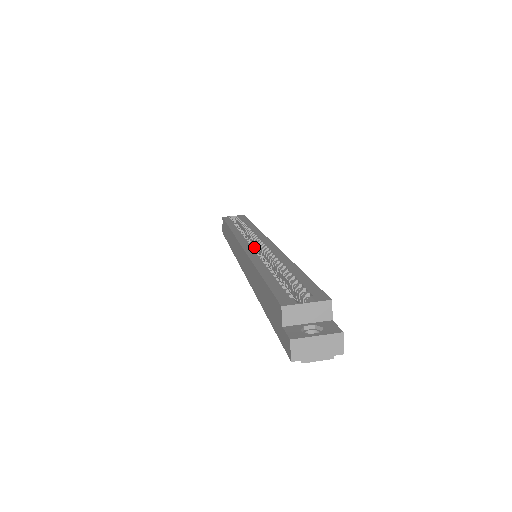
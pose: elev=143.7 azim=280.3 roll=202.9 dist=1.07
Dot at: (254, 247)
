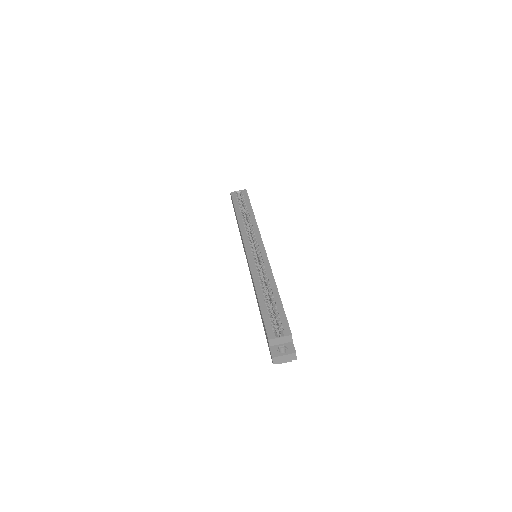
Dot at: occluded
